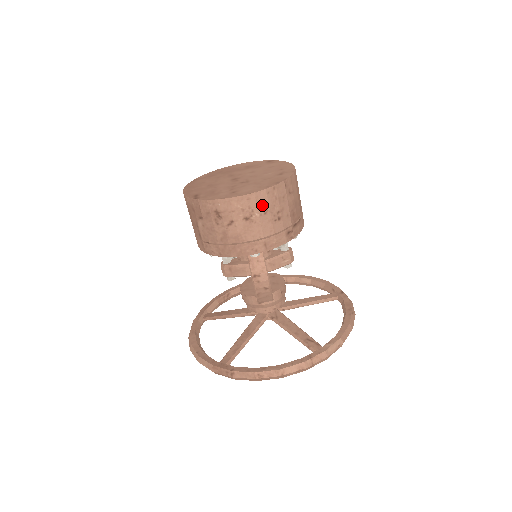
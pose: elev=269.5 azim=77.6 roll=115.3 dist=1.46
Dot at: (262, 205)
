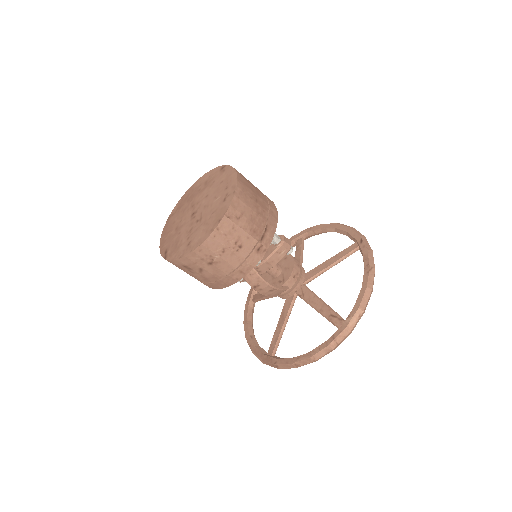
Dot at: (216, 248)
